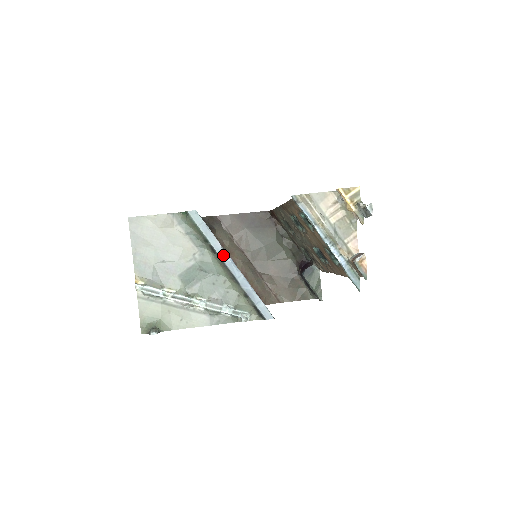
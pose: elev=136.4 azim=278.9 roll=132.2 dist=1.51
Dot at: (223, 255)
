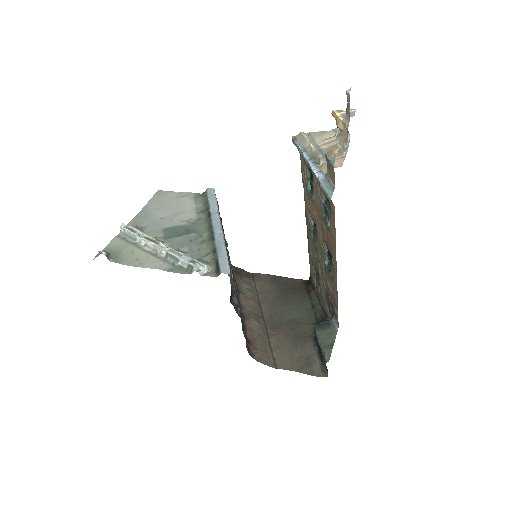
Dot at: (215, 217)
